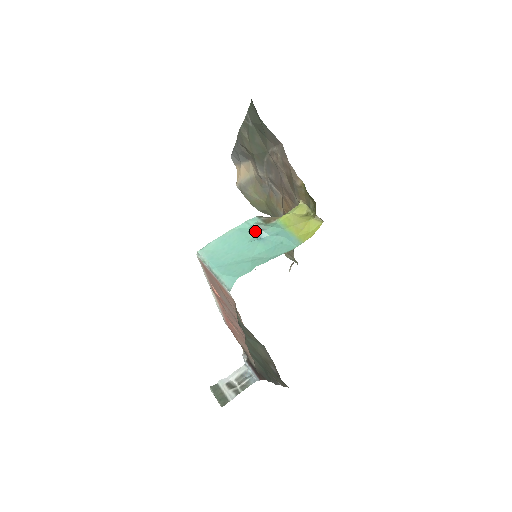
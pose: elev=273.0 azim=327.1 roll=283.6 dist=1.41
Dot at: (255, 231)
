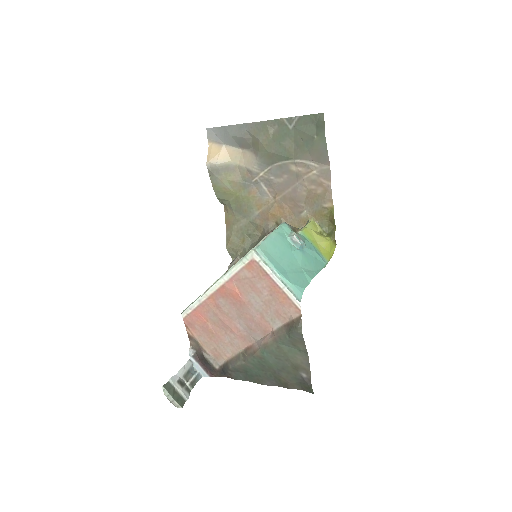
Dot at: (299, 241)
